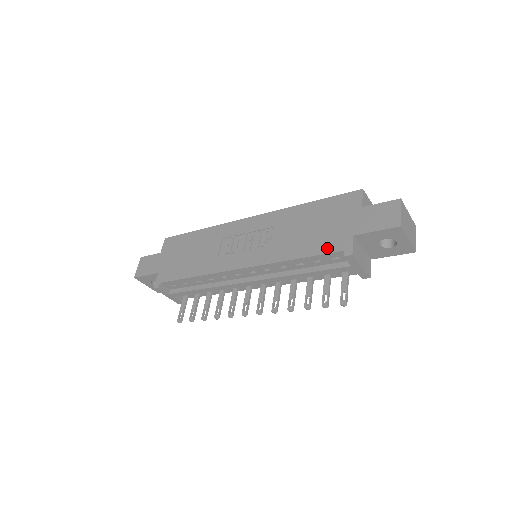
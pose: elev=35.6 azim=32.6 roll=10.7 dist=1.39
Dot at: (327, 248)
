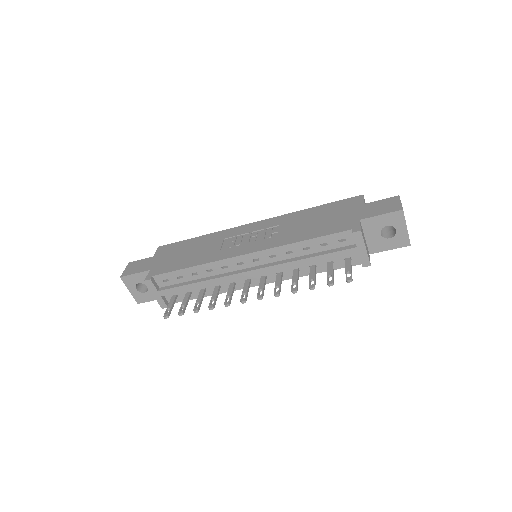
Dot at: (335, 230)
